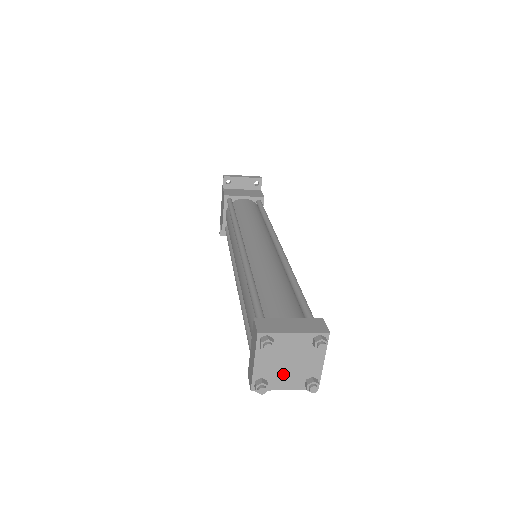
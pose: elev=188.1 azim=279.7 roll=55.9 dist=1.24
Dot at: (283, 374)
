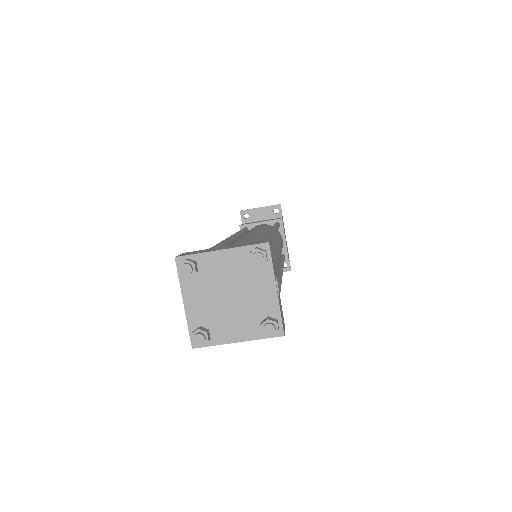
Dot at: (227, 317)
